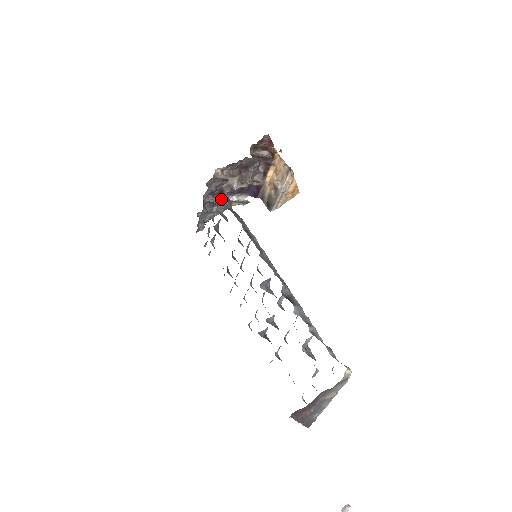
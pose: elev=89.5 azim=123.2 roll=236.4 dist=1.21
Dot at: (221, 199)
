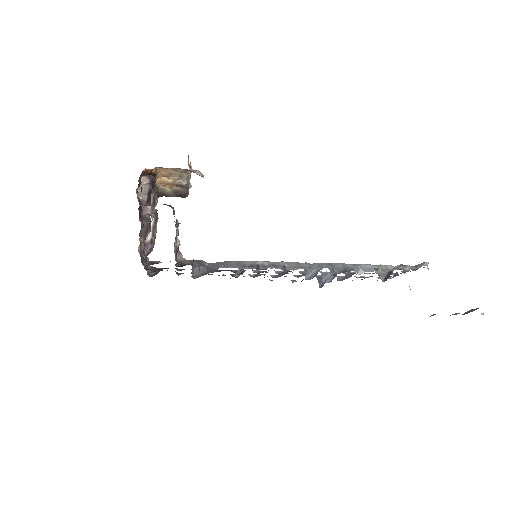
Dot at: (149, 246)
